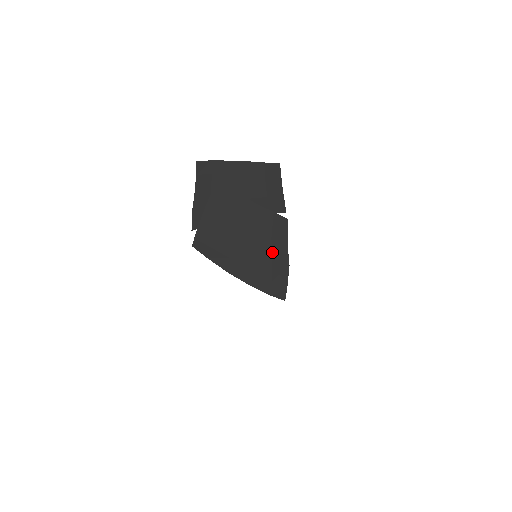
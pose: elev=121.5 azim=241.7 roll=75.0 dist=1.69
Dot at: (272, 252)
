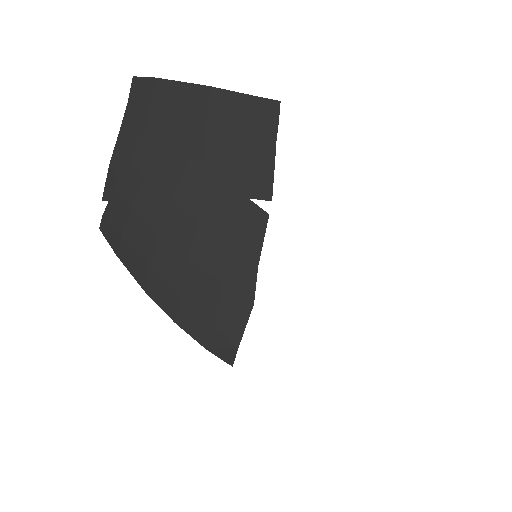
Dot at: (224, 272)
